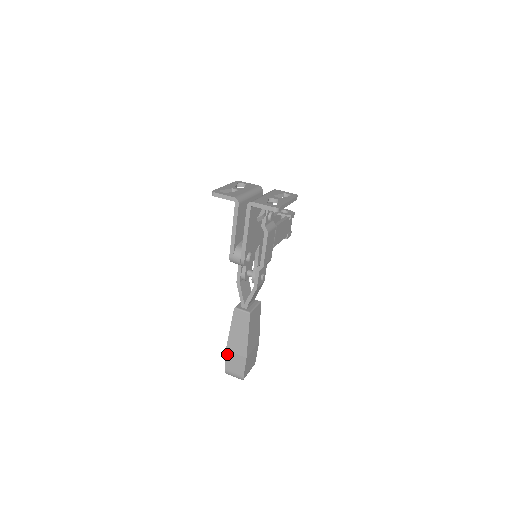
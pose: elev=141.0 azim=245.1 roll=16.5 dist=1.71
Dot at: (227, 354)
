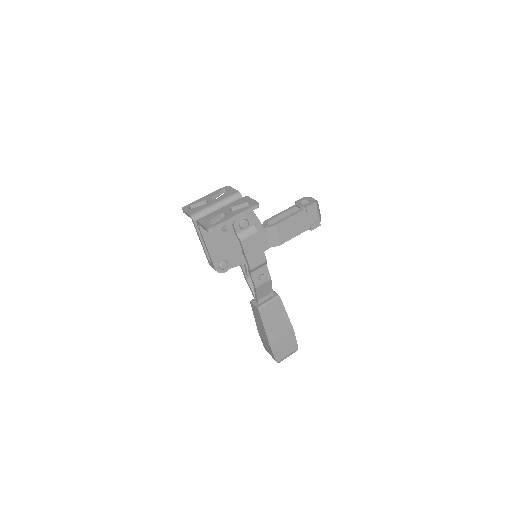
Dot at: (261, 338)
